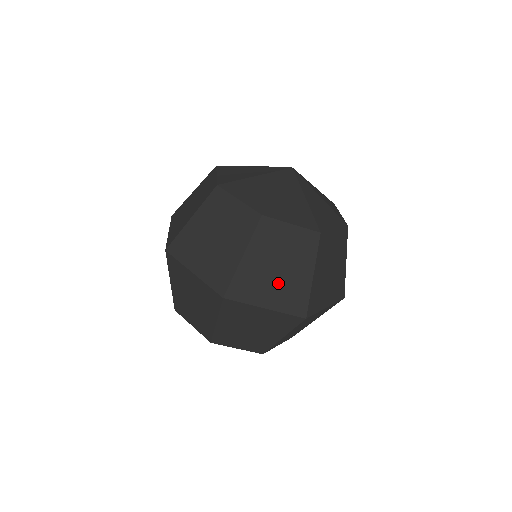
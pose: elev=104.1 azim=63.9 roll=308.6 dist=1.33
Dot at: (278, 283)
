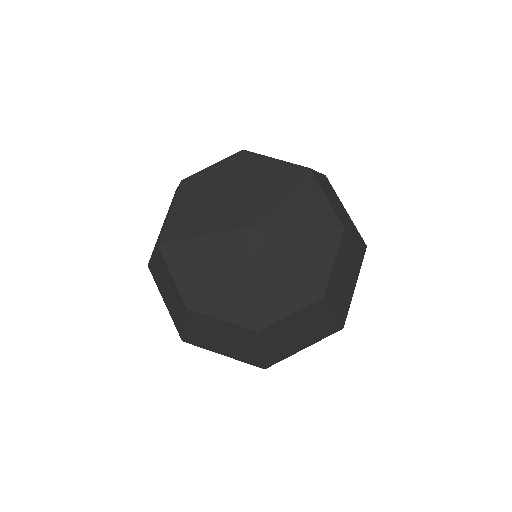
Dot at: (304, 337)
